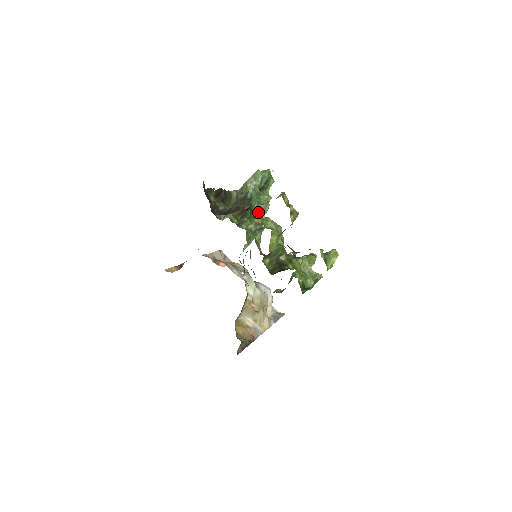
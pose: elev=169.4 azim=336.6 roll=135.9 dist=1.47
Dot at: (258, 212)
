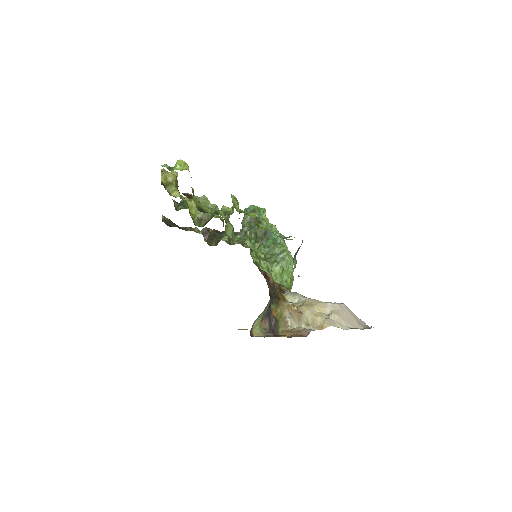
Dot at: occluded
